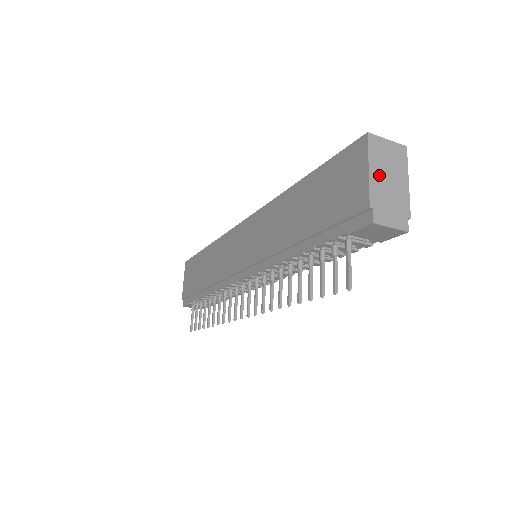
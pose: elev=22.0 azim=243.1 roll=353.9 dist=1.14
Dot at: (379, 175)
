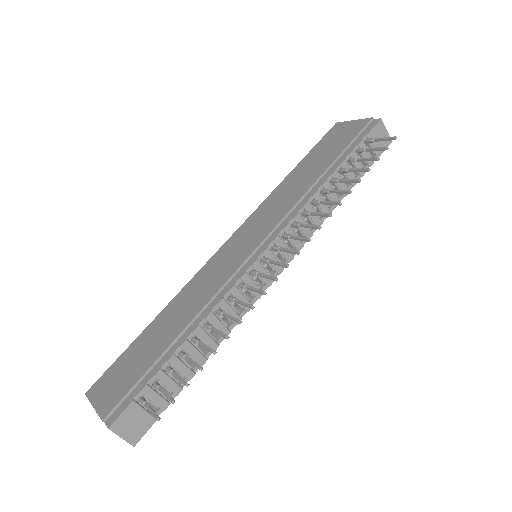
Dot at: occluded
